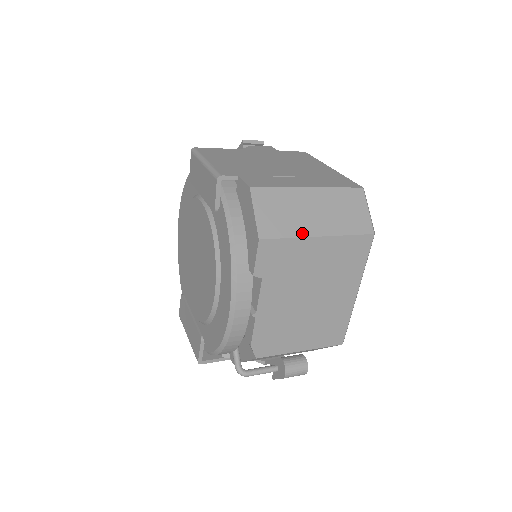
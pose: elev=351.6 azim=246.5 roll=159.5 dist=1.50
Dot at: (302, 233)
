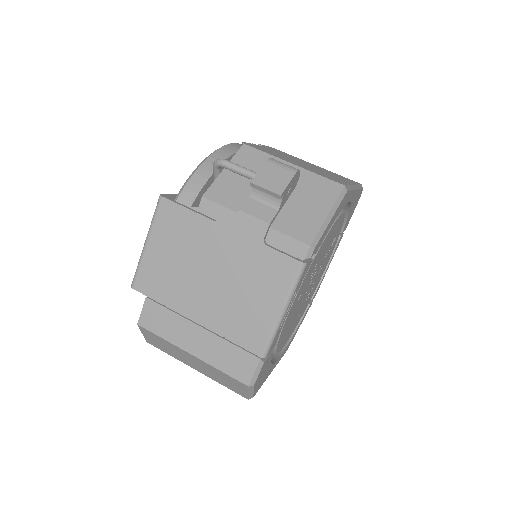
Dot at: (180, 360)
